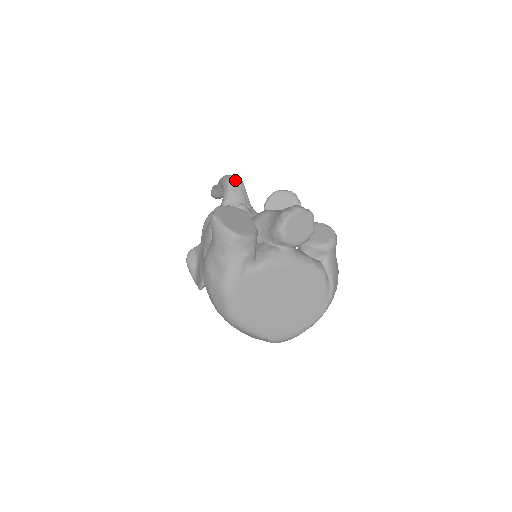
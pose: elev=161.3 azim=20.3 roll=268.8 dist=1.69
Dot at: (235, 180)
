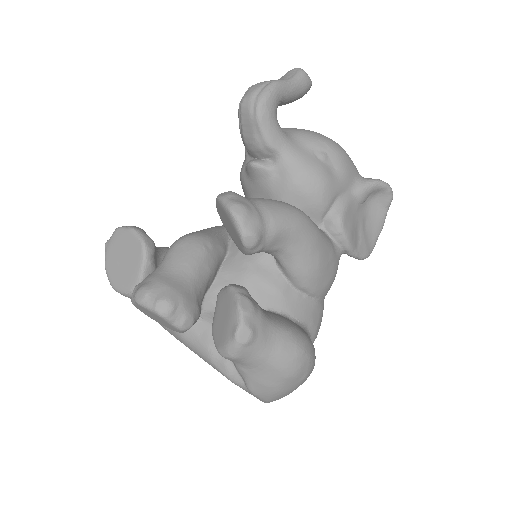
Dot at: (245, 111)
